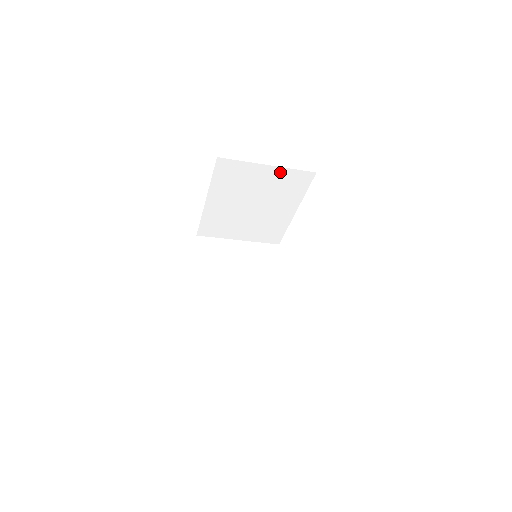
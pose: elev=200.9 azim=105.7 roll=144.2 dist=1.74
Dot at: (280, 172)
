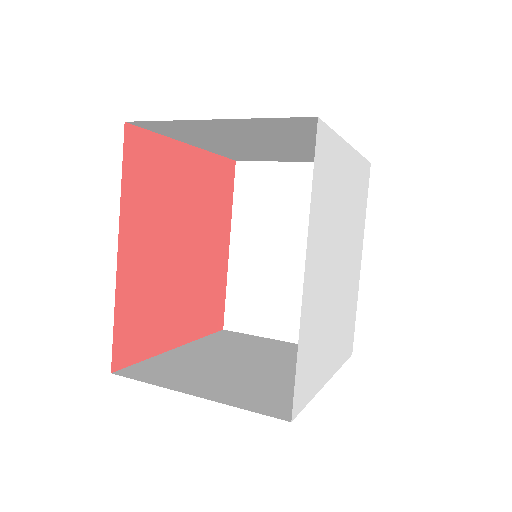
Dot at: (246, 122)
